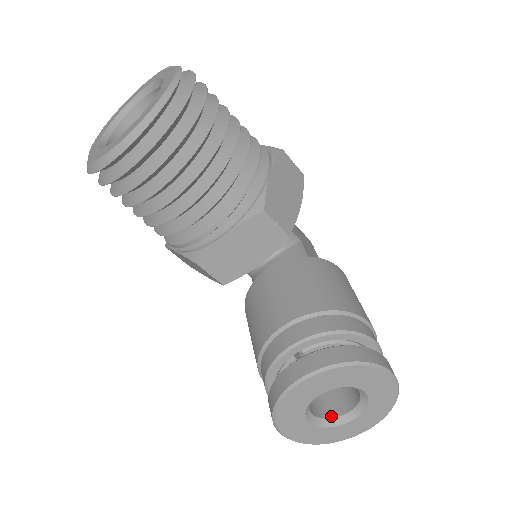
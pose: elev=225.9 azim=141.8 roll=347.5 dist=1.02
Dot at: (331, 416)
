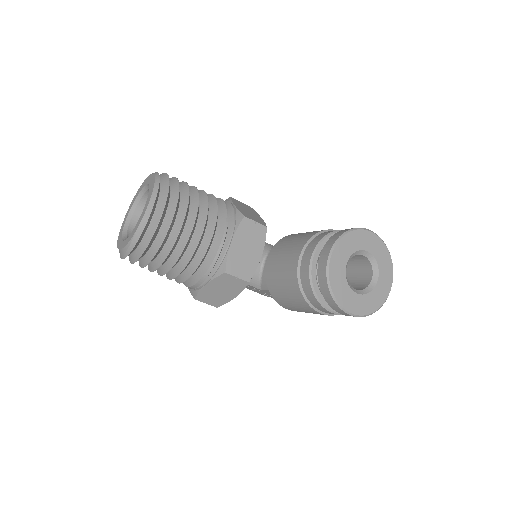
Dot at: (365, 288)
